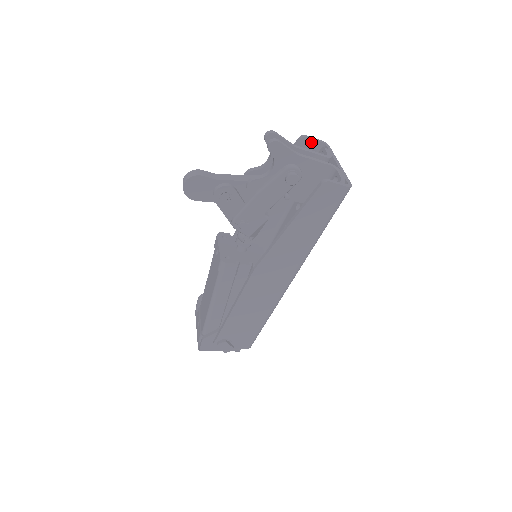
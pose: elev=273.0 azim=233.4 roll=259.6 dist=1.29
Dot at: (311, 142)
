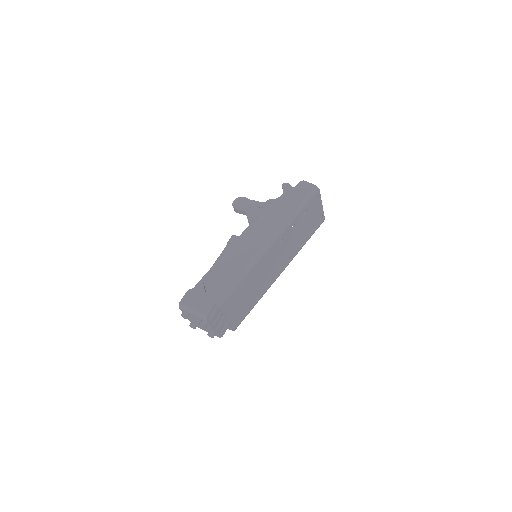
Dot at: occluded
